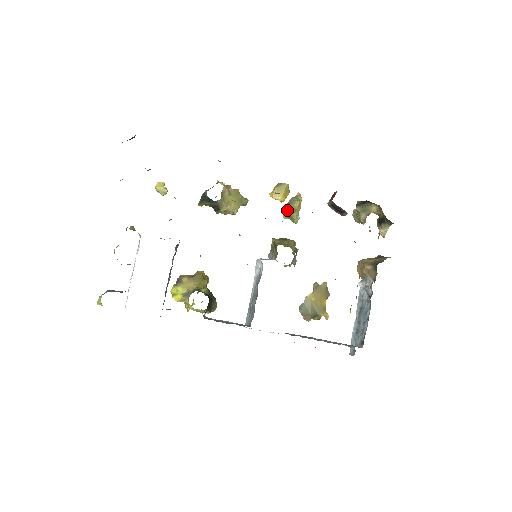
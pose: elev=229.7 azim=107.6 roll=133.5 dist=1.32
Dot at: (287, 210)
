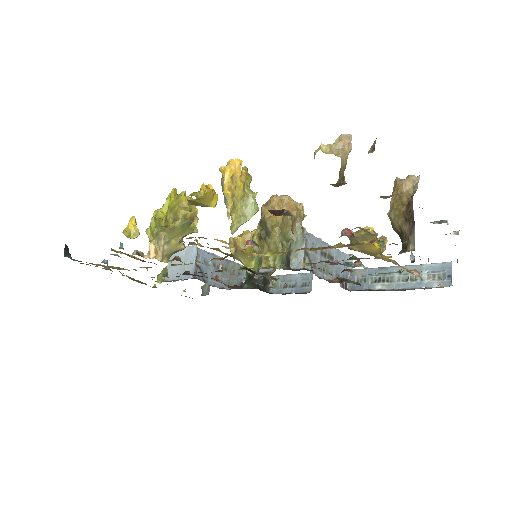
Dot at: occluded
